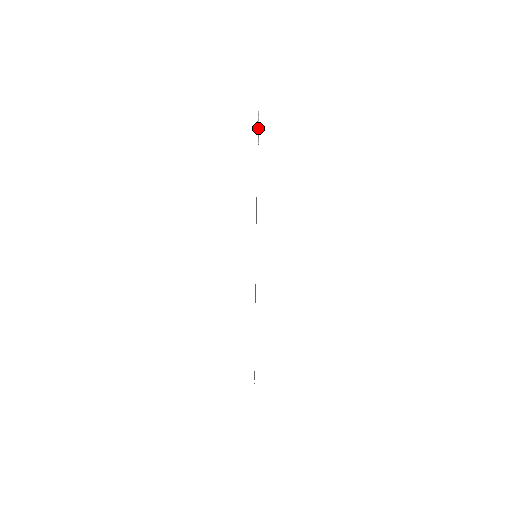
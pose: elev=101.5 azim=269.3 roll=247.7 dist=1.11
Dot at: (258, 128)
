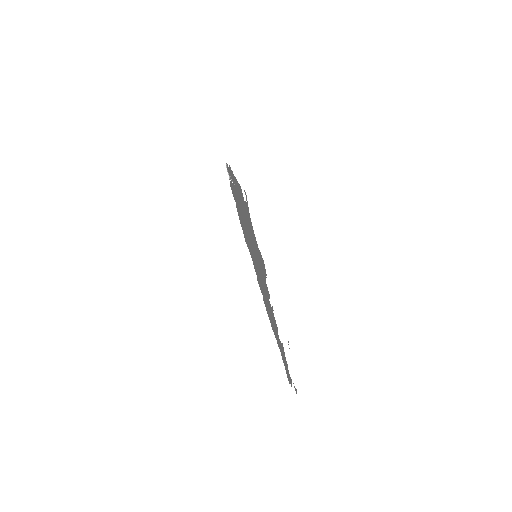
Dot at: (228, 174)
